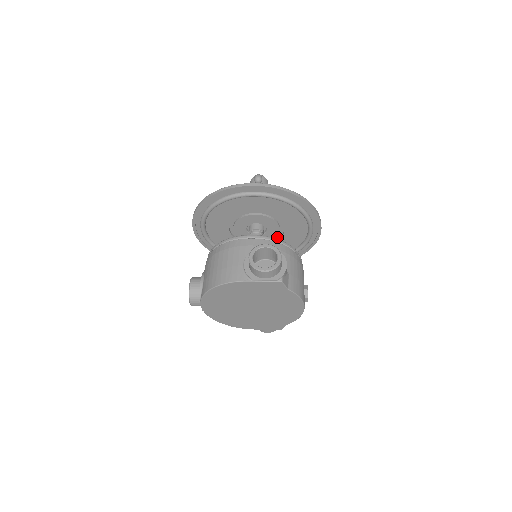
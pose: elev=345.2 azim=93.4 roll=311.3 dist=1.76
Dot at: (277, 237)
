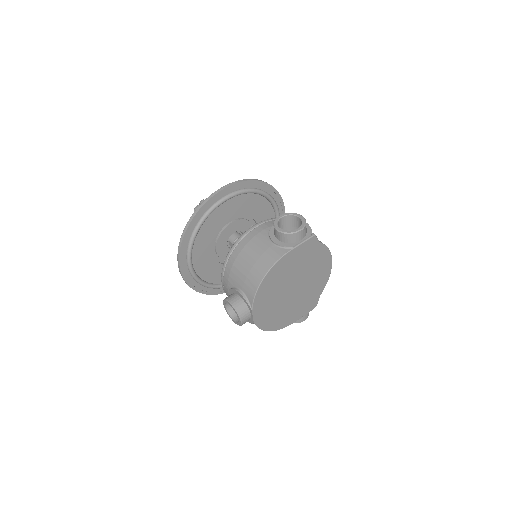
Dot at: occluded
